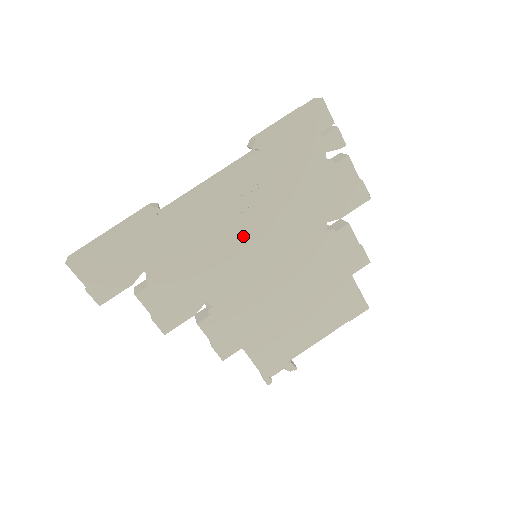
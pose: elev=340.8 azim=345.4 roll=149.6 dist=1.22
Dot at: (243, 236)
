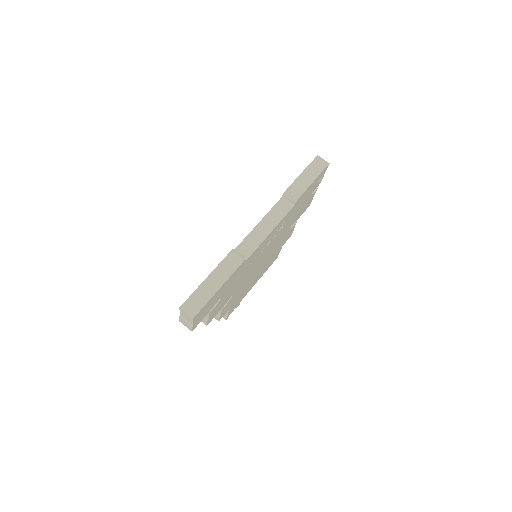
Dot at: (264, 252)
